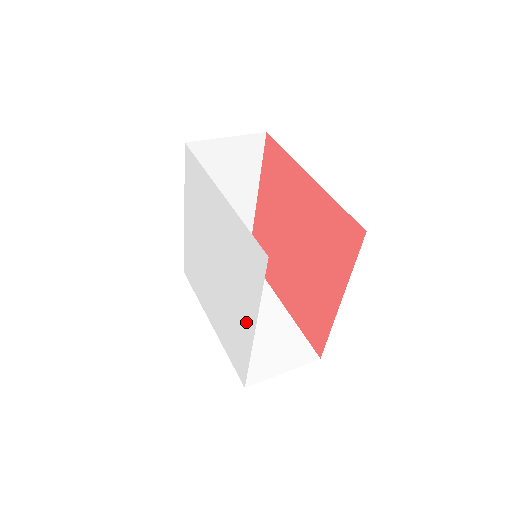
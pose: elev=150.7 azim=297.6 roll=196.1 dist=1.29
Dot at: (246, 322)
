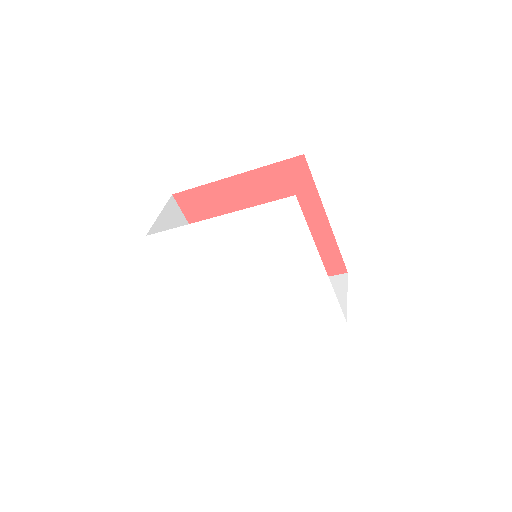
Dot at: (310, 271)
